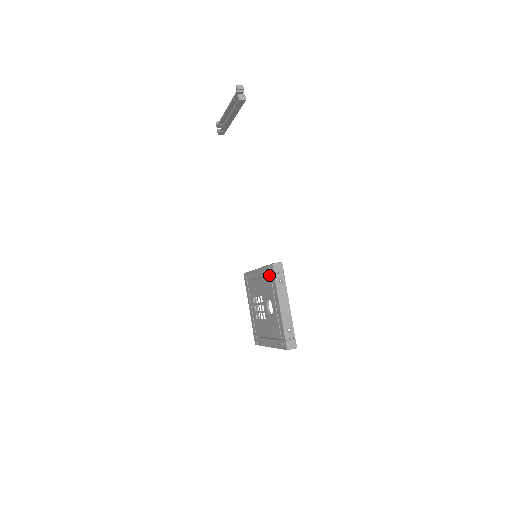
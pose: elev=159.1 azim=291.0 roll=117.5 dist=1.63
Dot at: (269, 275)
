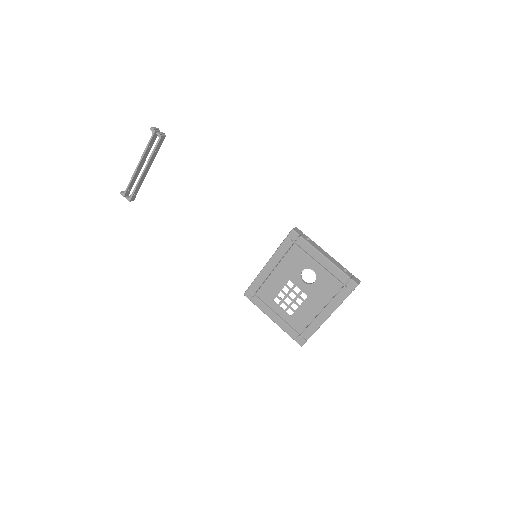
Dot at: (292, 245)
